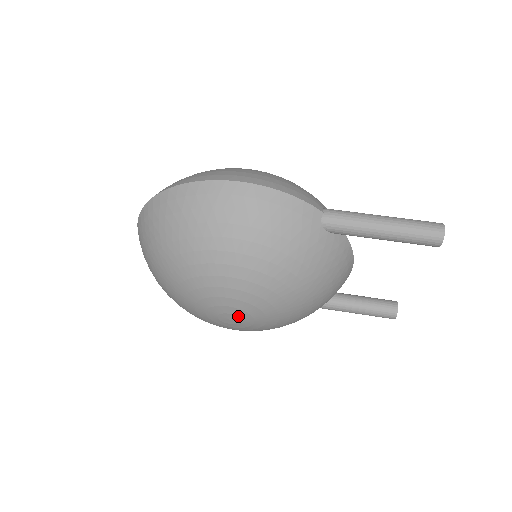
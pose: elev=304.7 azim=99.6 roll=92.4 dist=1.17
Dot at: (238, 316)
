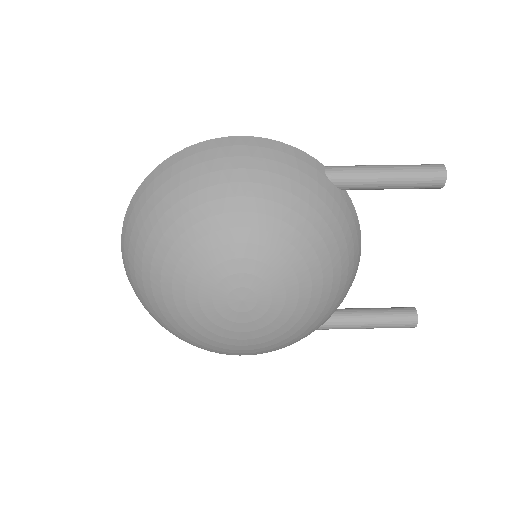
Dot at: (253, 290)
